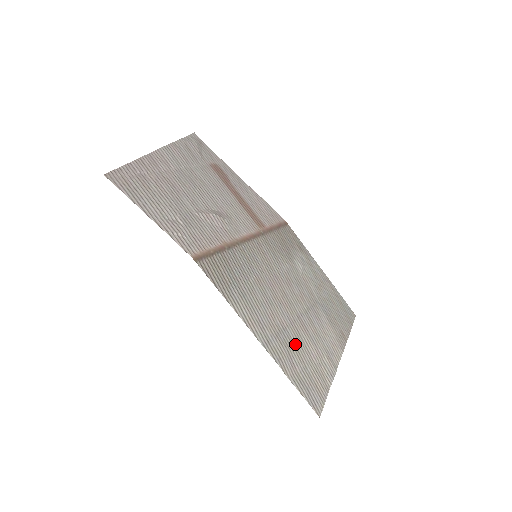
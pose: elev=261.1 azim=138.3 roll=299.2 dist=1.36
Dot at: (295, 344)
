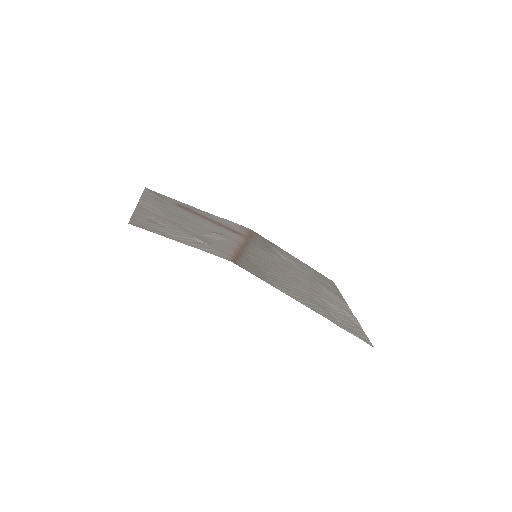
Dot at: (324, 305)
